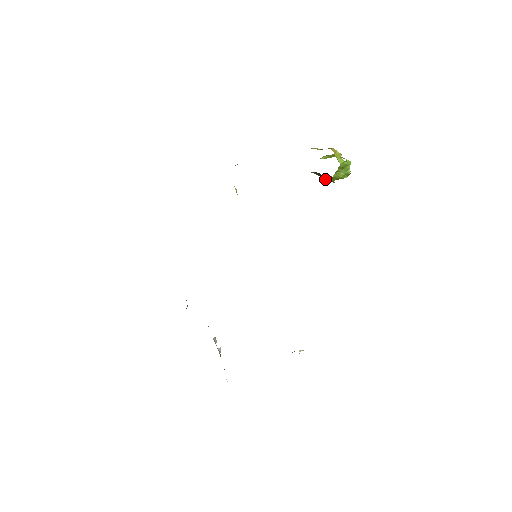
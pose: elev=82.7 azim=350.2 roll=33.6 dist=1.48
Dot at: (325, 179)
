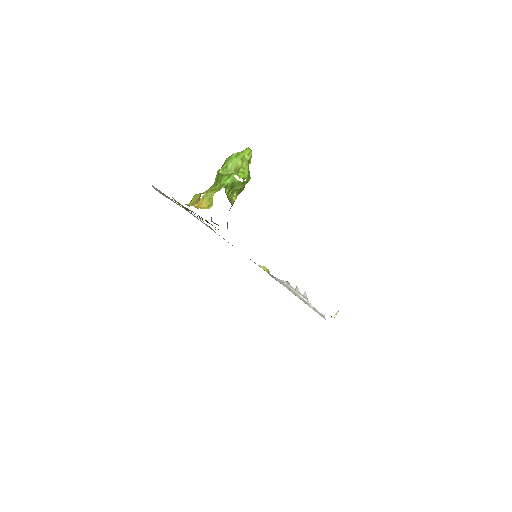
Dot at: occluded
